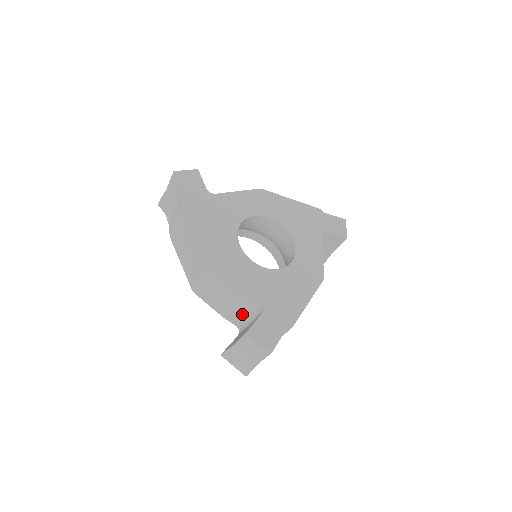
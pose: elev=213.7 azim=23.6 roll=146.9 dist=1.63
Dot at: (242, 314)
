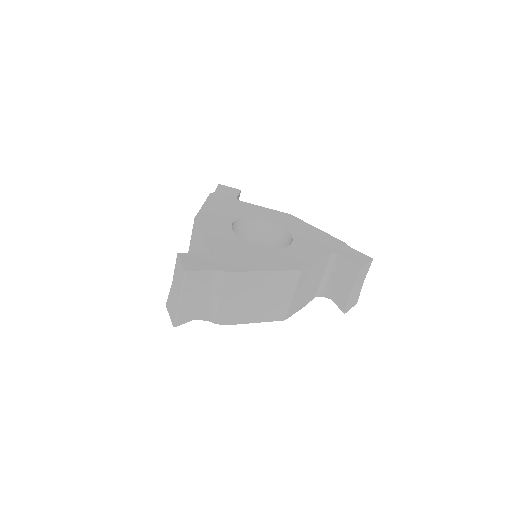
Dot at: occluded
